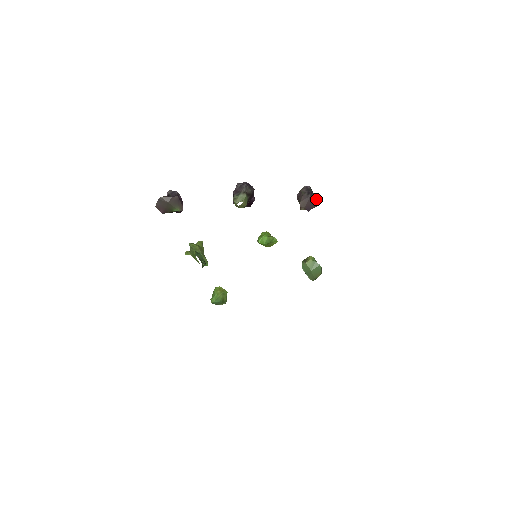
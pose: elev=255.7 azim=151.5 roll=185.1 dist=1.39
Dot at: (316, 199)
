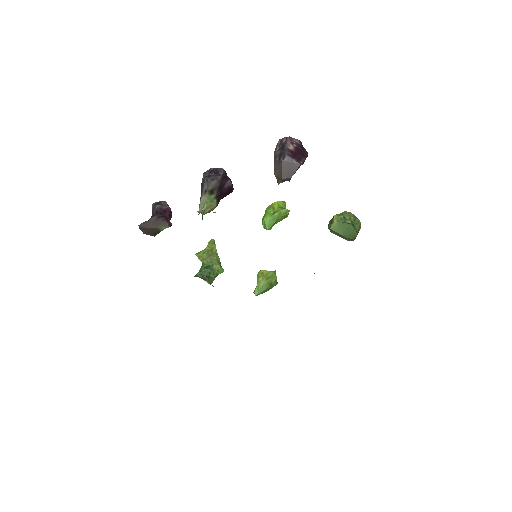
Dot at: (300, 151)
